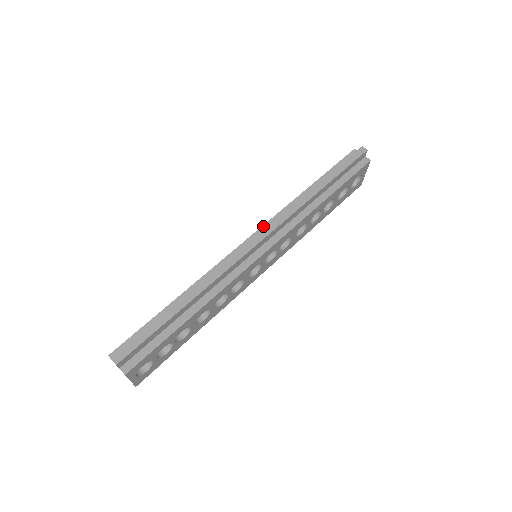
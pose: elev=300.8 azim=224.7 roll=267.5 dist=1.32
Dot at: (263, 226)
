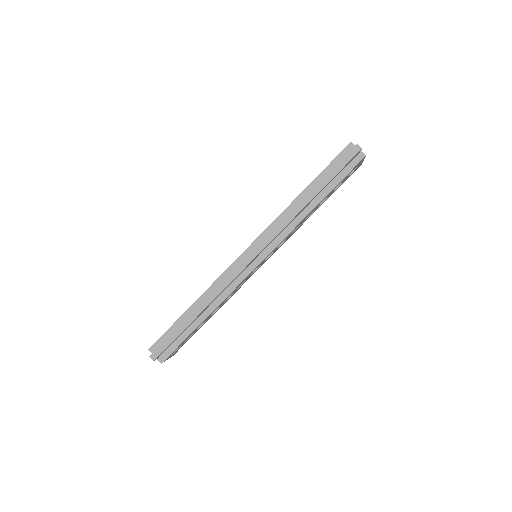
Dot at: (259, 237)
